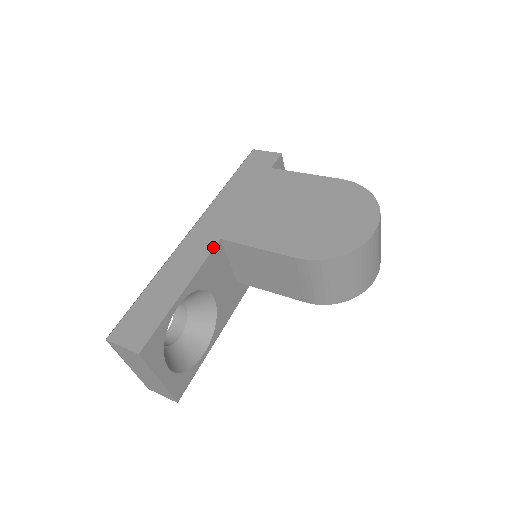
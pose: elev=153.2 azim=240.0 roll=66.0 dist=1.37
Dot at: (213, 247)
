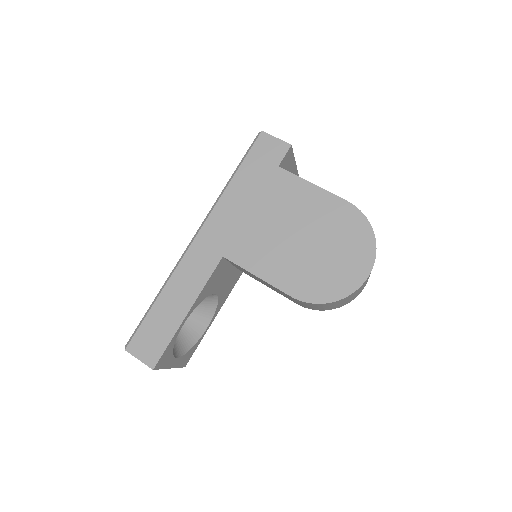
Dot at: (215, 266)
